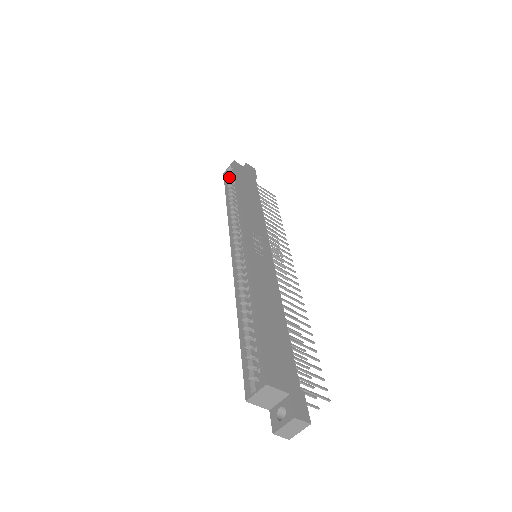
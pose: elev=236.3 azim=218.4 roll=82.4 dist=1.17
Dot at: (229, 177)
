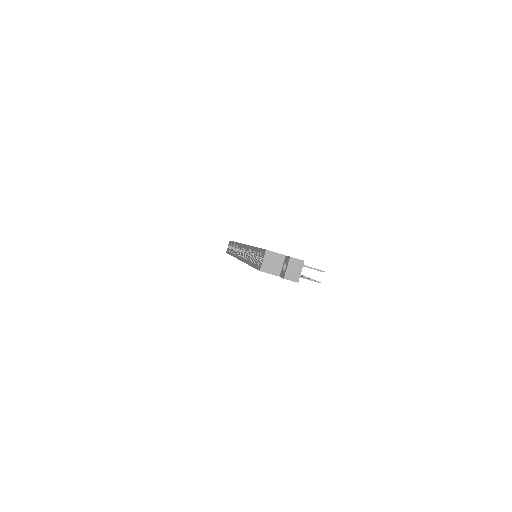
Dot at: (229, 249)
